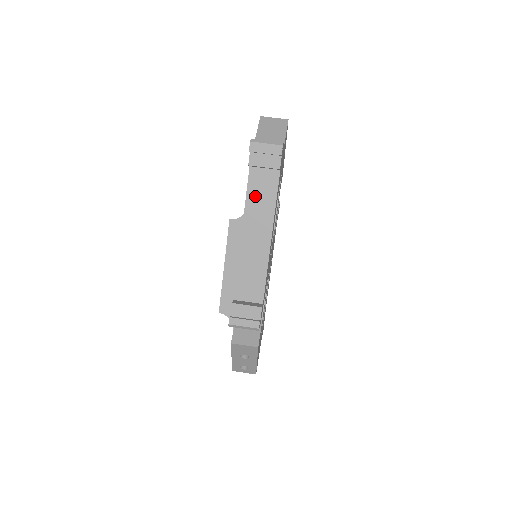
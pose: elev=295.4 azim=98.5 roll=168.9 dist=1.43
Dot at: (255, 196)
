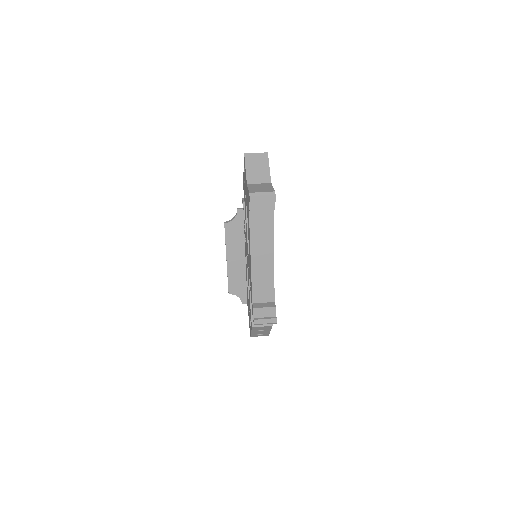
Dot at: (257, 229)
